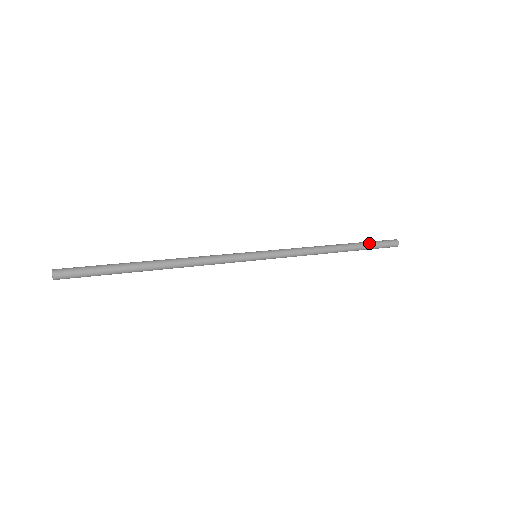
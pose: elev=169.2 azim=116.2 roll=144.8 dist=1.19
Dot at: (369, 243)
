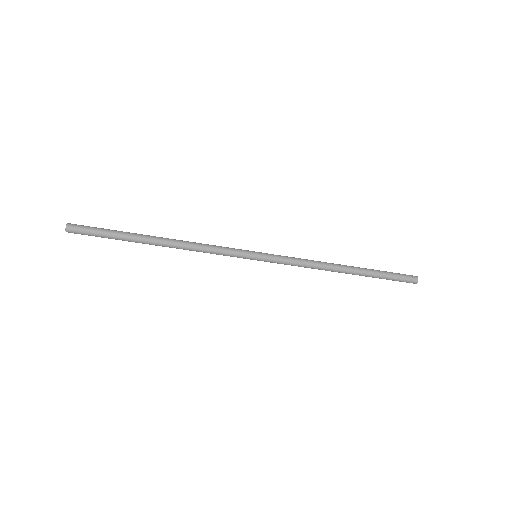
Dot at: occluded
